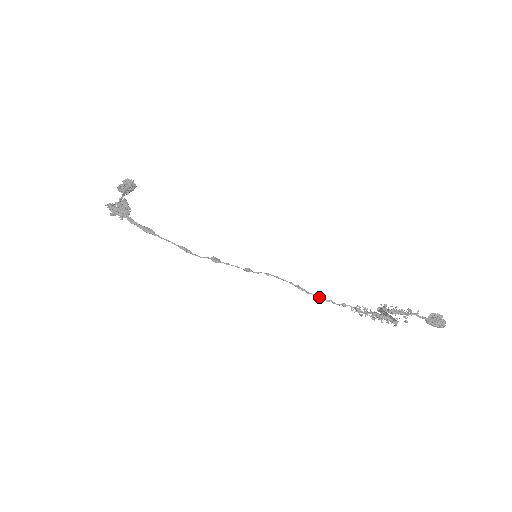
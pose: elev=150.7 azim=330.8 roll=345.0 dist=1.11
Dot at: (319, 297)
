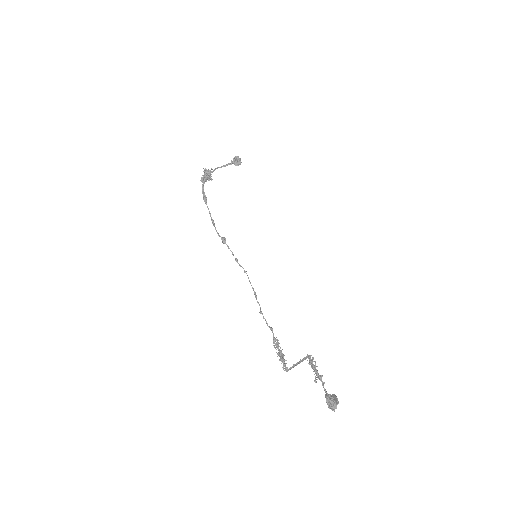
Dot at: (260, 310)
